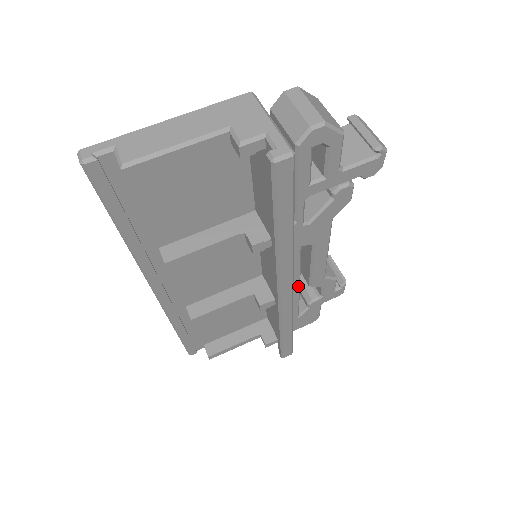
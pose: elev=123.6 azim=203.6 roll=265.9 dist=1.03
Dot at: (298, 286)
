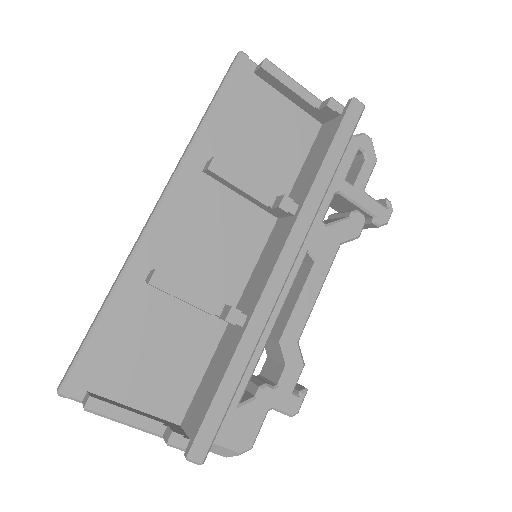
Dot at: (274, 322)
